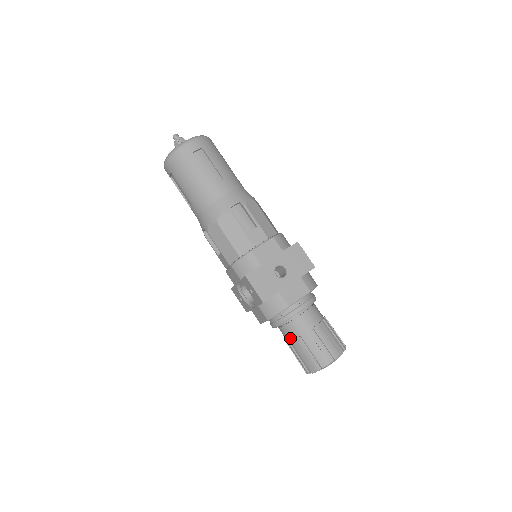
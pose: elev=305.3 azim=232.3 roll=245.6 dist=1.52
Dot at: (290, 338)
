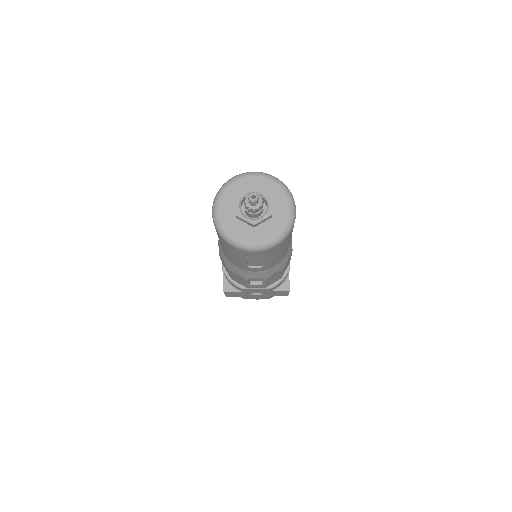
Dot at: occluded
